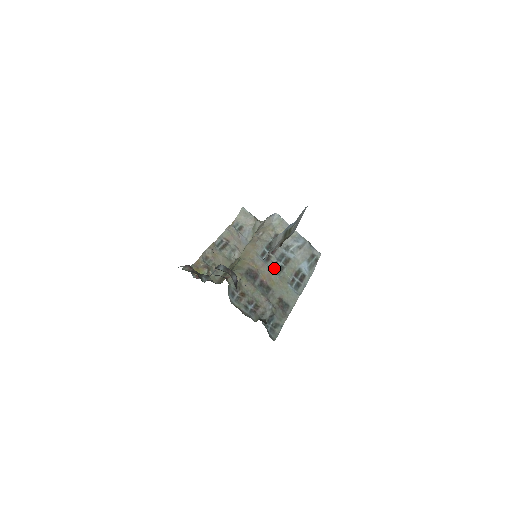
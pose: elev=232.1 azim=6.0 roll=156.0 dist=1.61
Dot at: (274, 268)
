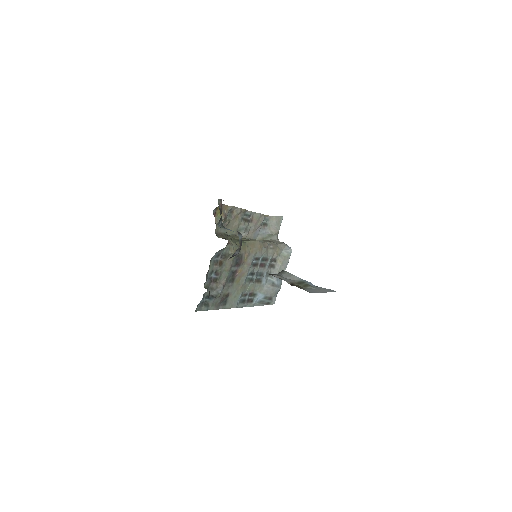
Dot at: (250, 274)
